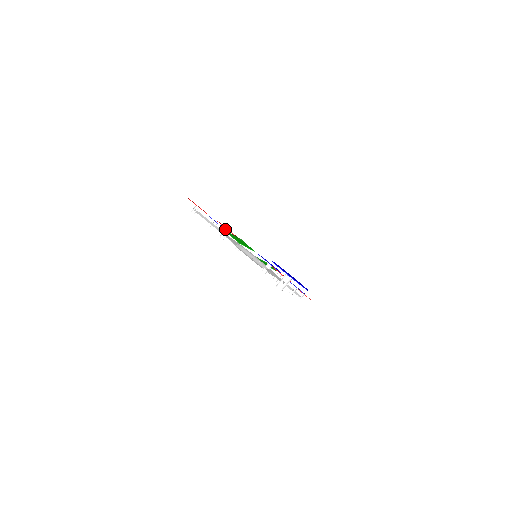
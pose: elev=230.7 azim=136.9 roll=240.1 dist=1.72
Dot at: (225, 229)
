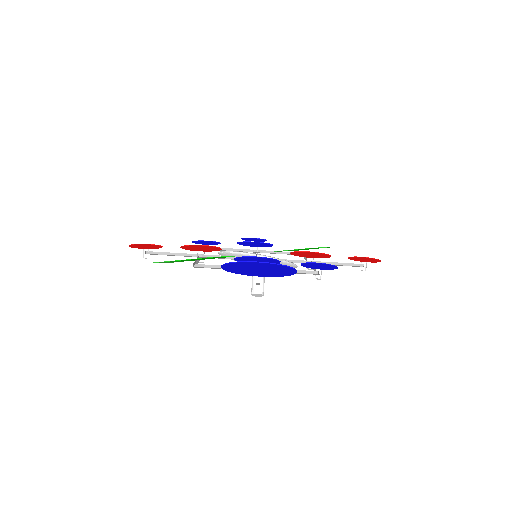
Dot at: occluded
